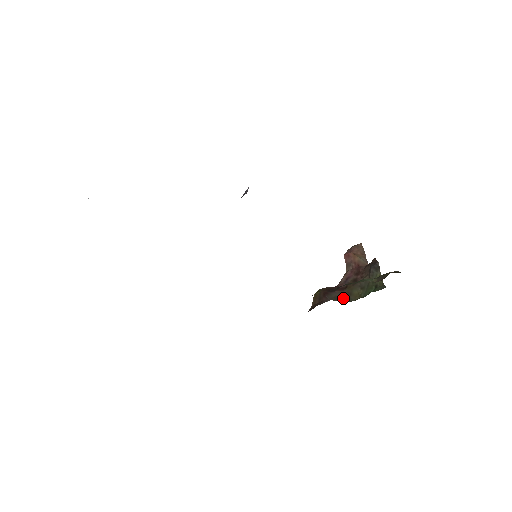
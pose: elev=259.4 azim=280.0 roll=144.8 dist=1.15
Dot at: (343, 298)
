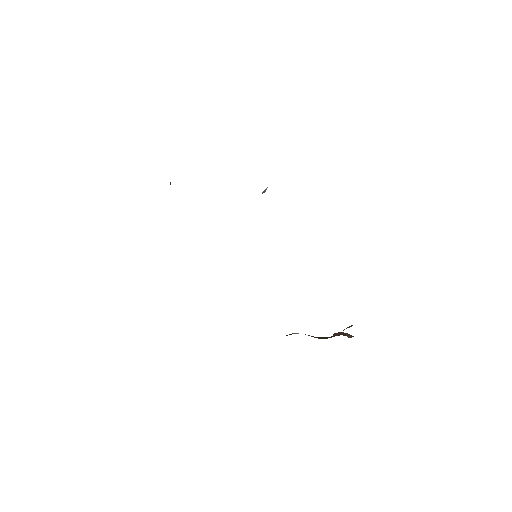
Dot at: (313, 336)
